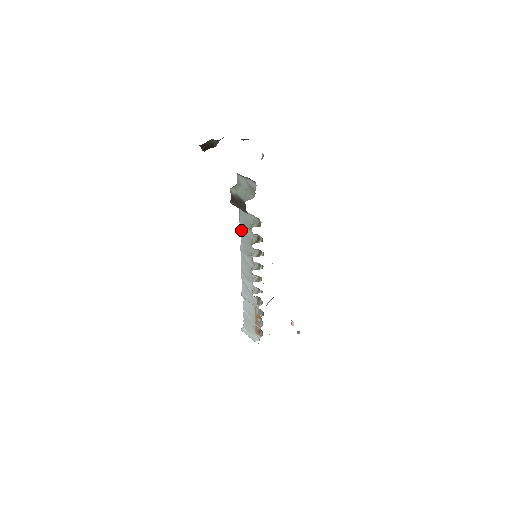
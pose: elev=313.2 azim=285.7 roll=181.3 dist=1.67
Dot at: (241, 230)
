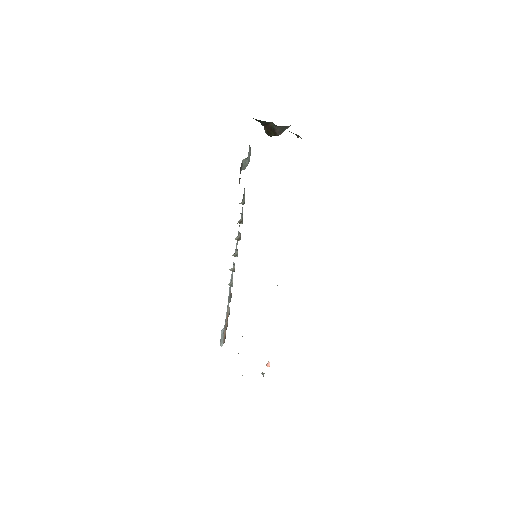
Dot at: occluded
